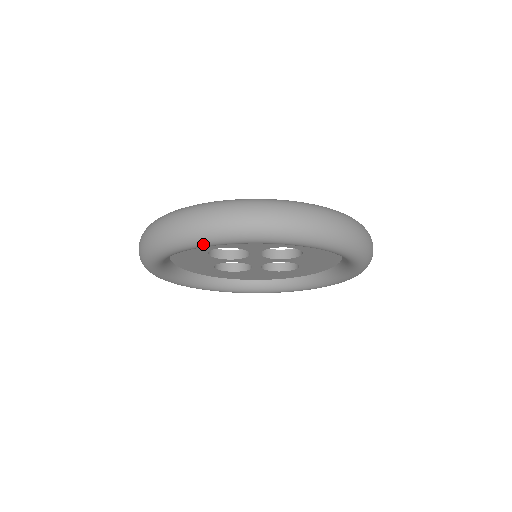
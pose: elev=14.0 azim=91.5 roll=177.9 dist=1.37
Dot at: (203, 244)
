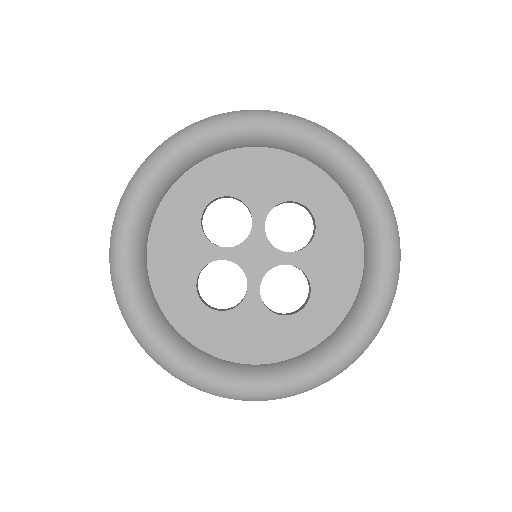
Dot at: (214, 126)
